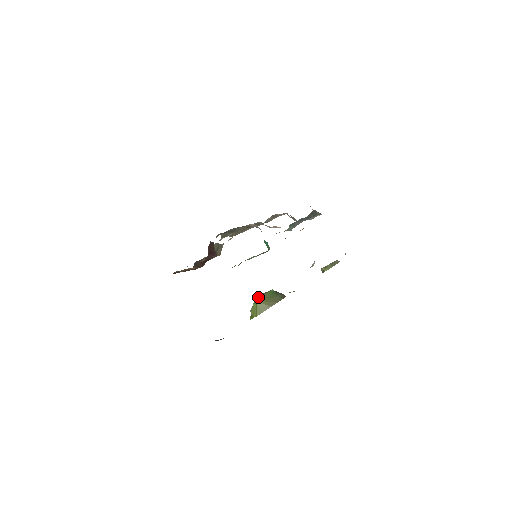
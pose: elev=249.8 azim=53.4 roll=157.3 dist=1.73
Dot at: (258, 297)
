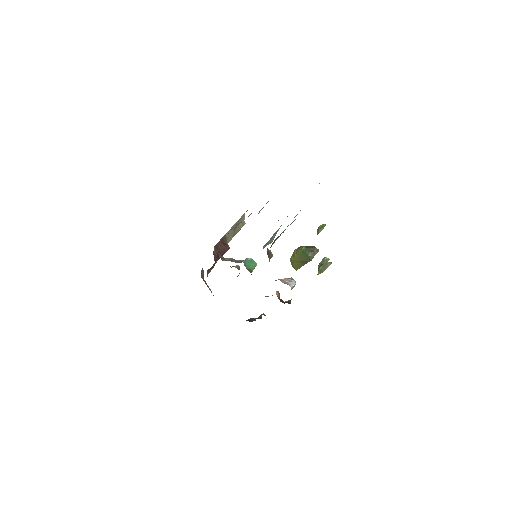
Dot at: (293, 254)
